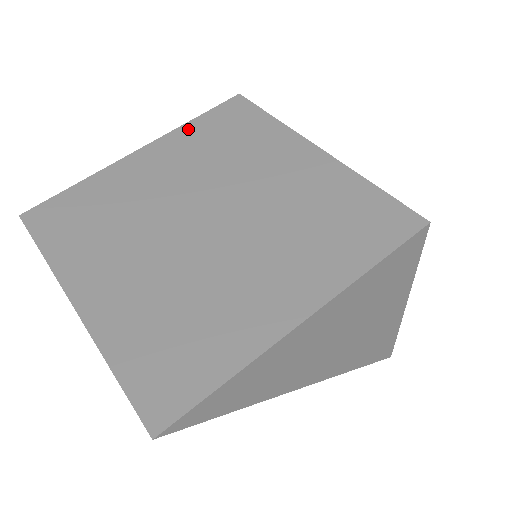
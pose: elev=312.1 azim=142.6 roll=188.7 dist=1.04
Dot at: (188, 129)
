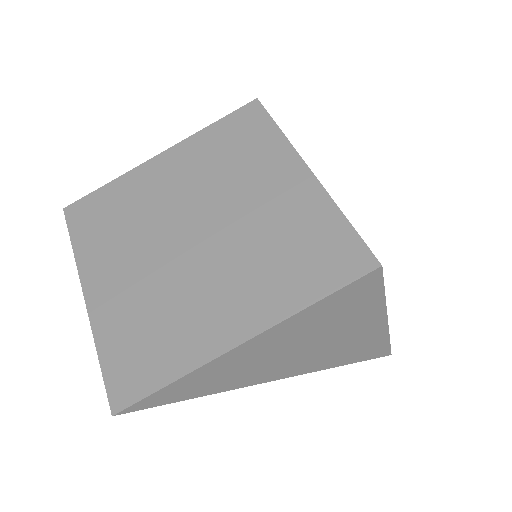
Dot at: (204, 135)
